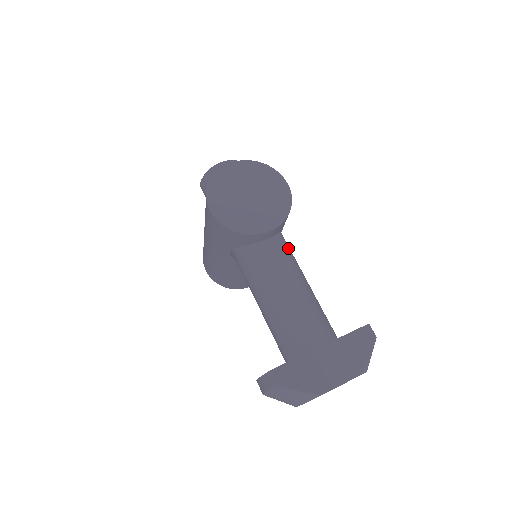
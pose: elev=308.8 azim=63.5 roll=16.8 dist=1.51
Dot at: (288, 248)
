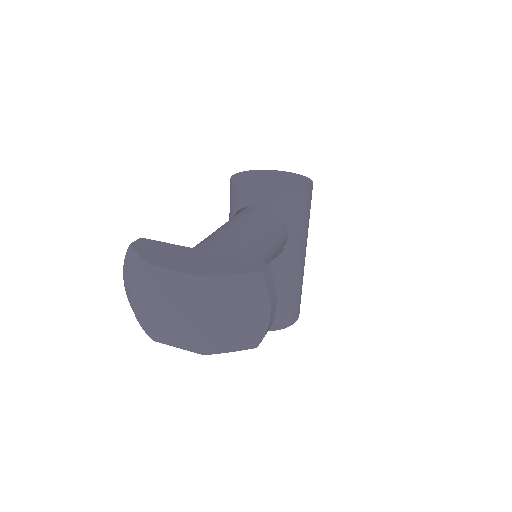
Dot at: (273, 228)
